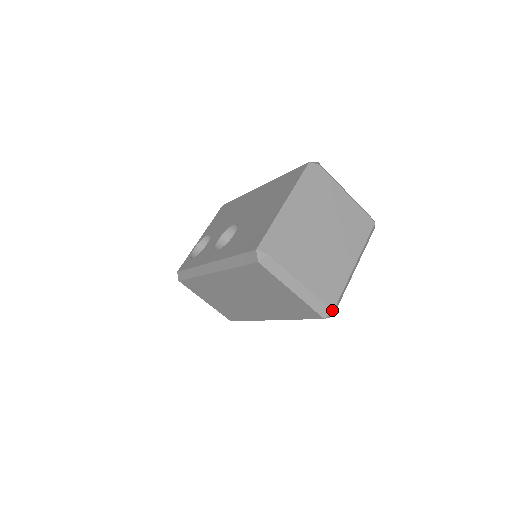
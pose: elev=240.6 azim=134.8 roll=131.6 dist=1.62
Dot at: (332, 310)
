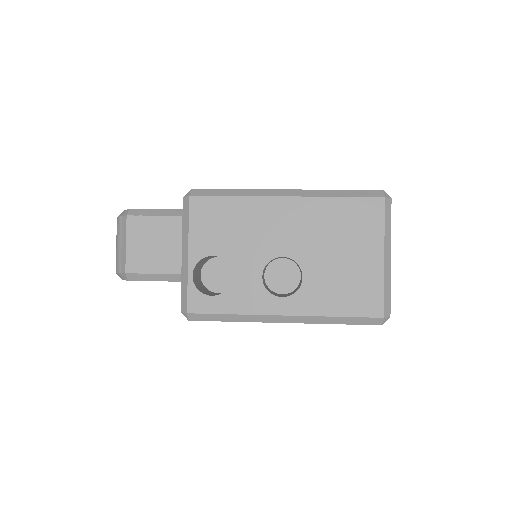
Dot at: occluded
